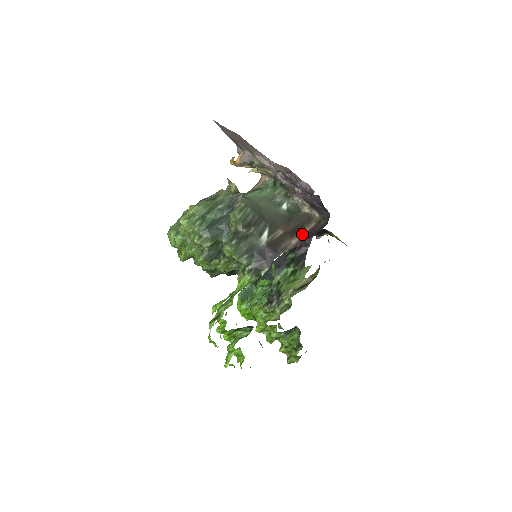
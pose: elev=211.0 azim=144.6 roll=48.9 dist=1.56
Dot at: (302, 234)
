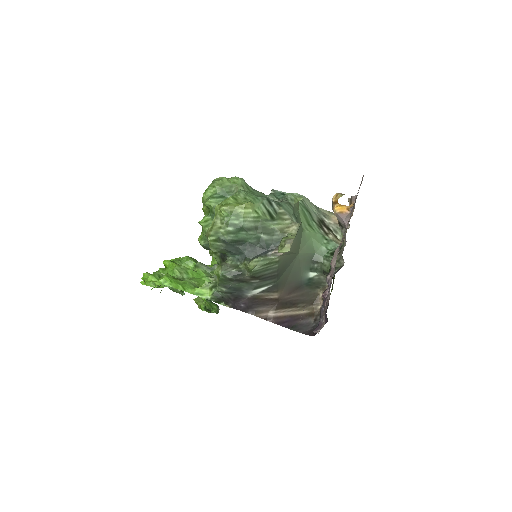
Dot at: (285, 313)
